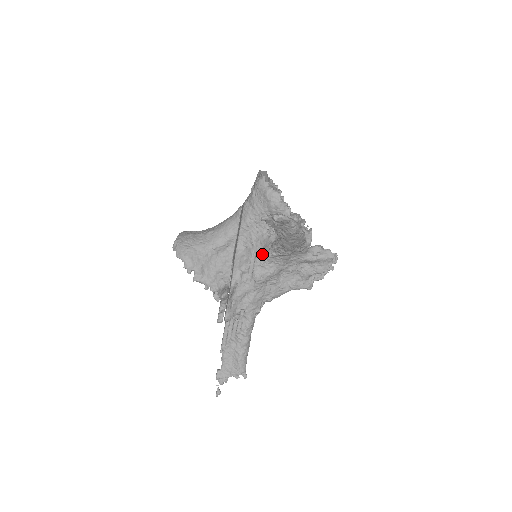
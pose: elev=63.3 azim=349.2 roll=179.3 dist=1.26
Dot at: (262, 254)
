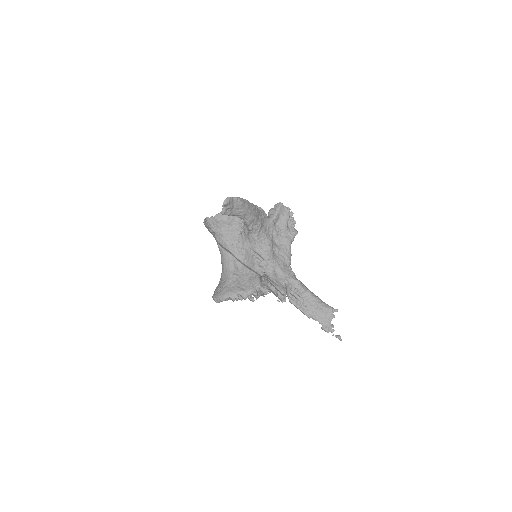
Dot at: (253, 245)
